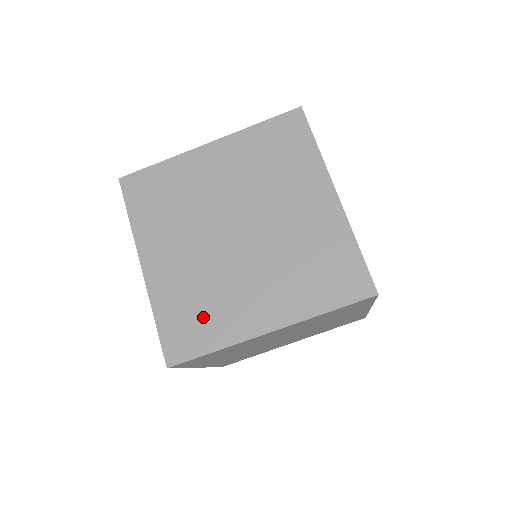
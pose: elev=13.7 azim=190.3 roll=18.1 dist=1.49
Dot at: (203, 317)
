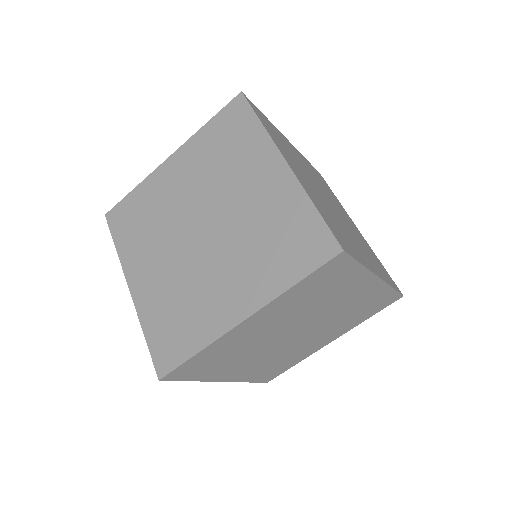
Dot at: (183, 322)
